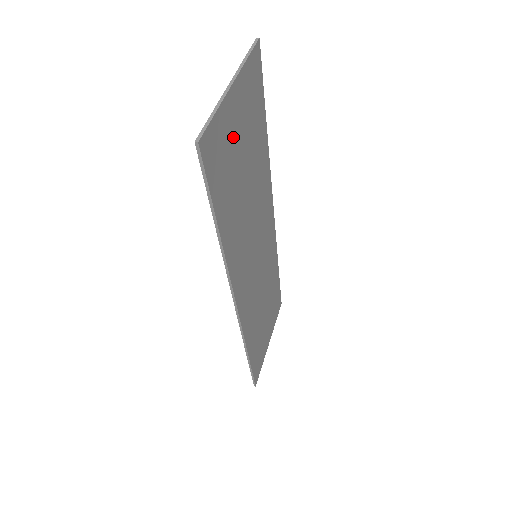
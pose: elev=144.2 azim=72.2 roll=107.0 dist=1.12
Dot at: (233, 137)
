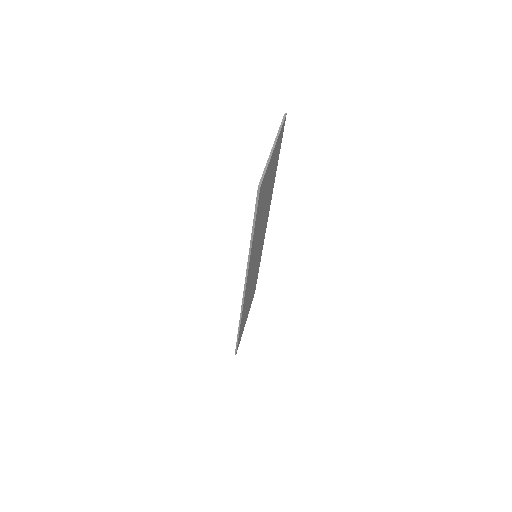
Dot at: (268, 179)
